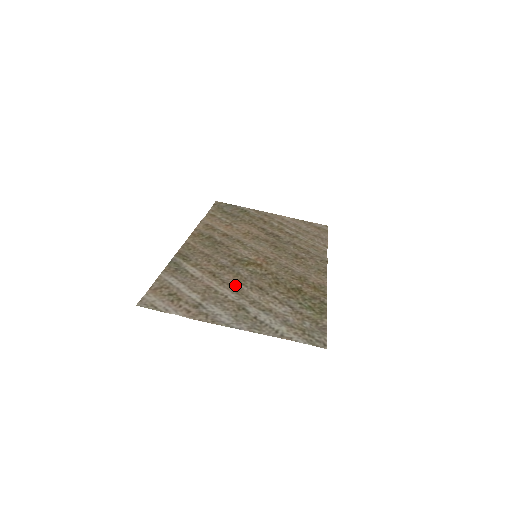
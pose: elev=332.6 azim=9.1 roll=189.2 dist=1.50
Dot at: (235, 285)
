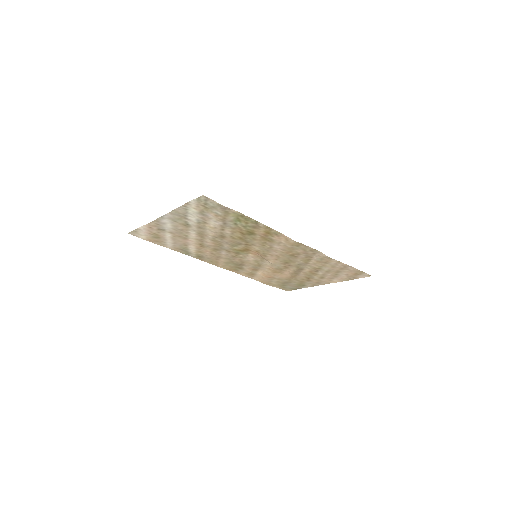
Dot at: (206, 238)
